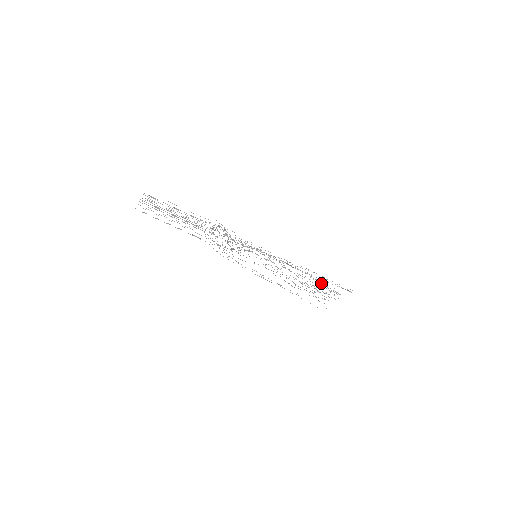
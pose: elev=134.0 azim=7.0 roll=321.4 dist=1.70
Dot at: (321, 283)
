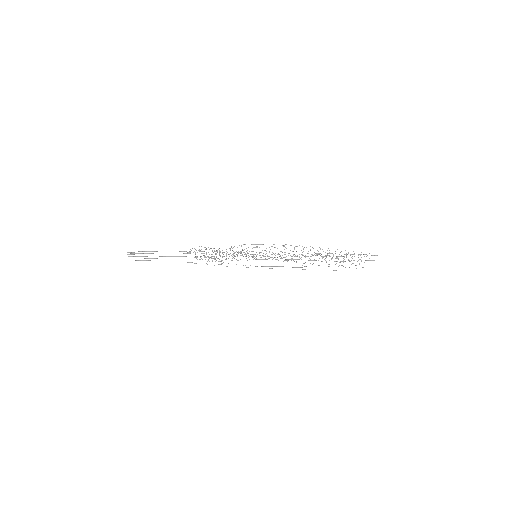
Dot at: occluded
